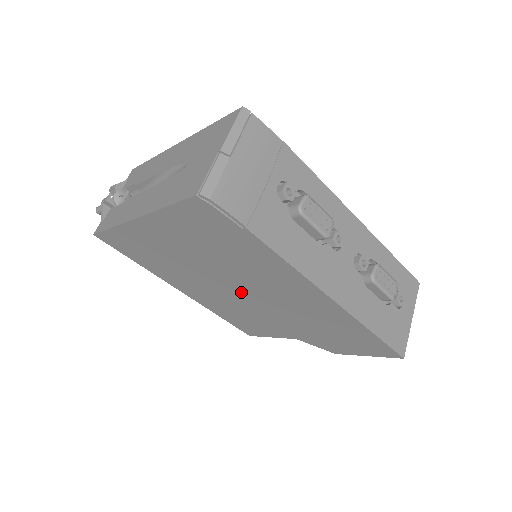
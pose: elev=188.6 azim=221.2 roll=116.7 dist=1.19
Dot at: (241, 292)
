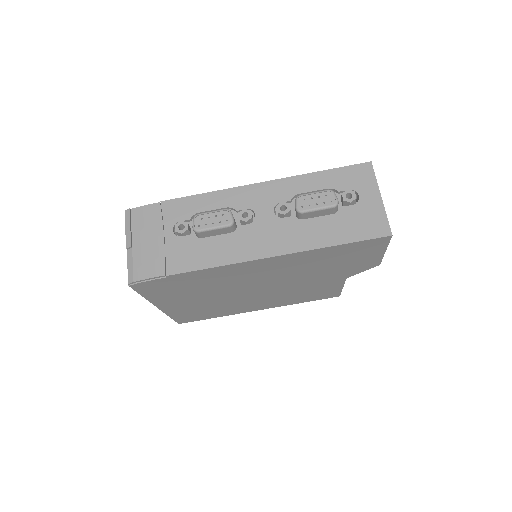
Dot at: (259, 289)
